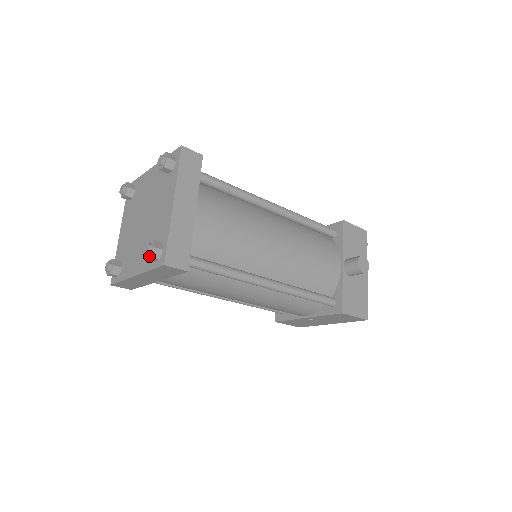
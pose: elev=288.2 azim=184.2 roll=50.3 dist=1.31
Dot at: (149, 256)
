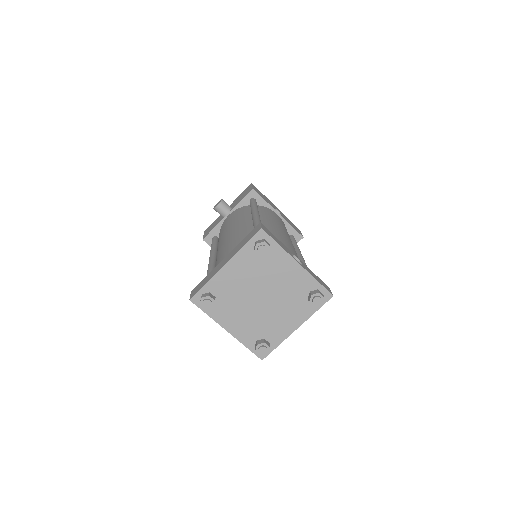
Dot at: (261, 355)
